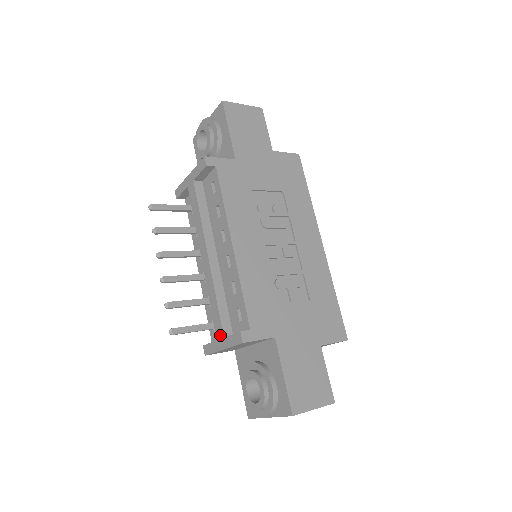
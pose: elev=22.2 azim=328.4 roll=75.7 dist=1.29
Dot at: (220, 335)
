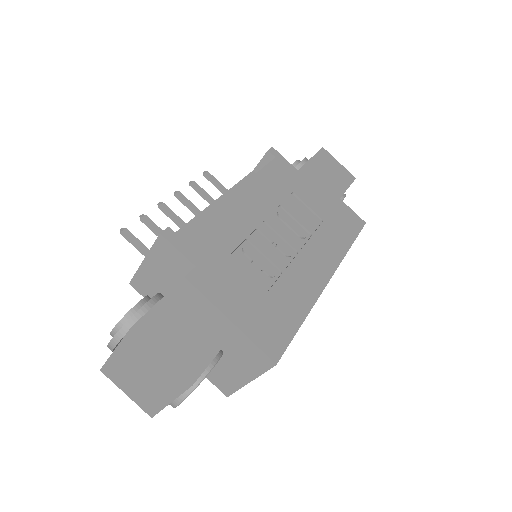
Dot at: occluded
